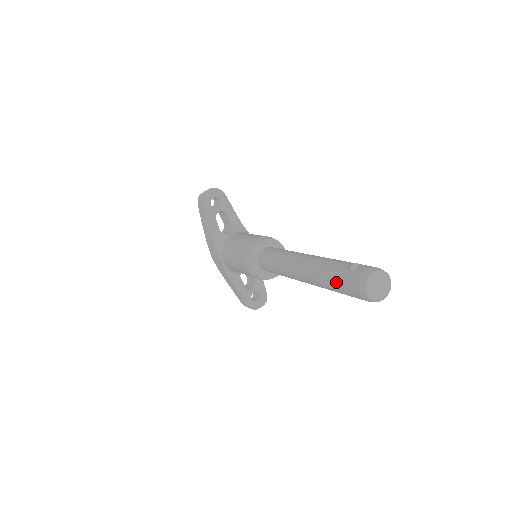
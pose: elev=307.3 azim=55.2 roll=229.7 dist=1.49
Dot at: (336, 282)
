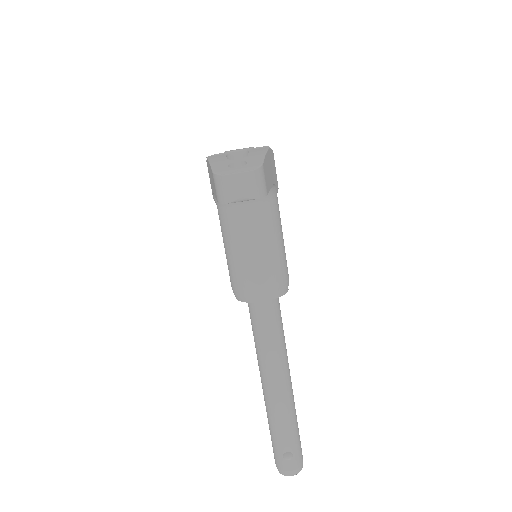
Dot at: occluded
